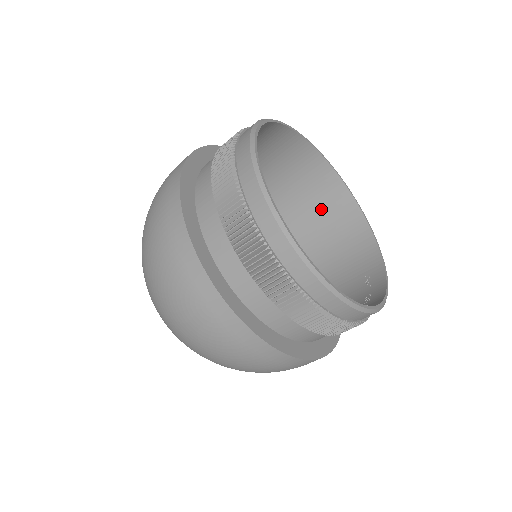
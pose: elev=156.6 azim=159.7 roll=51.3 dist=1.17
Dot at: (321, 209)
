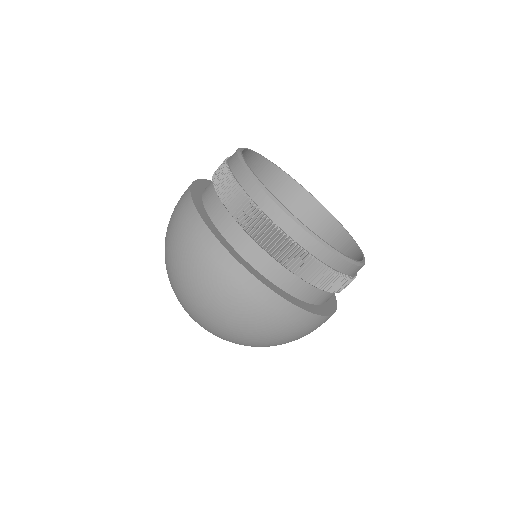
Dot at: occluded
